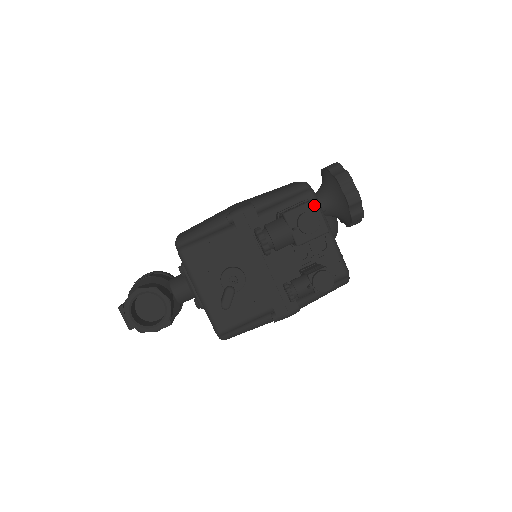
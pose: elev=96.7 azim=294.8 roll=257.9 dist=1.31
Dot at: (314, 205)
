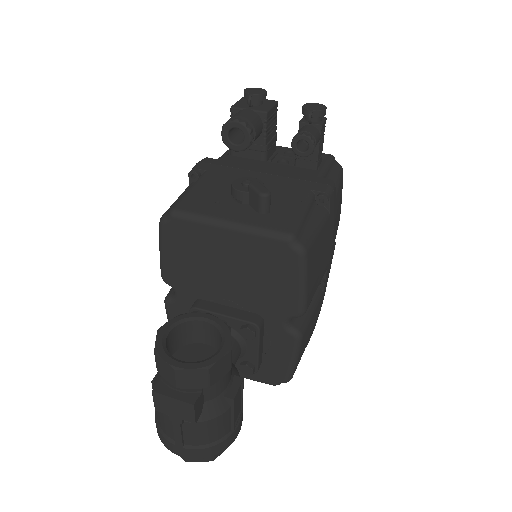
Dot at: occluded
